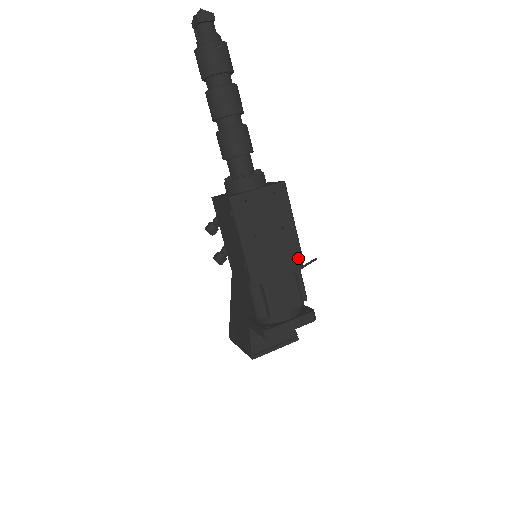
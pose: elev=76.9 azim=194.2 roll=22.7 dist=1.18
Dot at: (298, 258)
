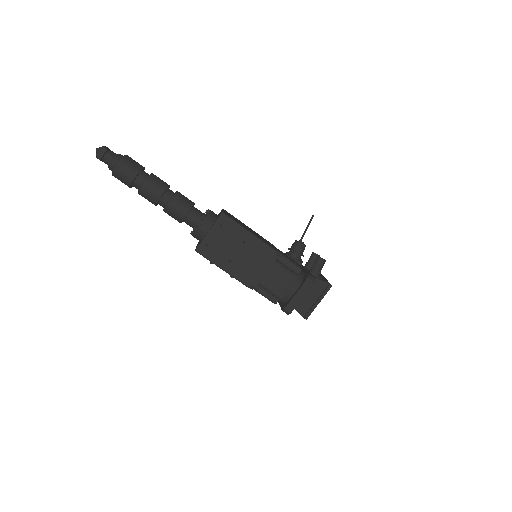
Dot at: (270, 252)
